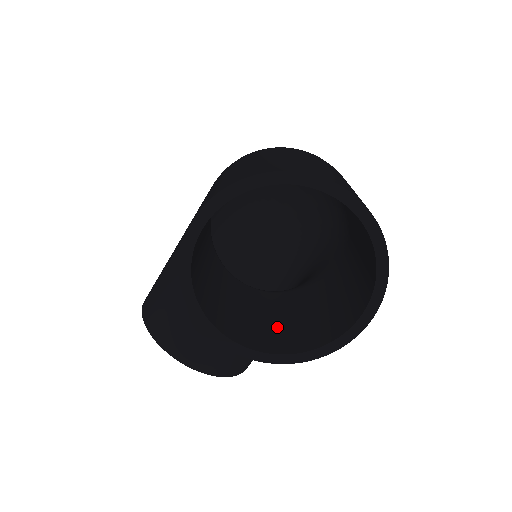
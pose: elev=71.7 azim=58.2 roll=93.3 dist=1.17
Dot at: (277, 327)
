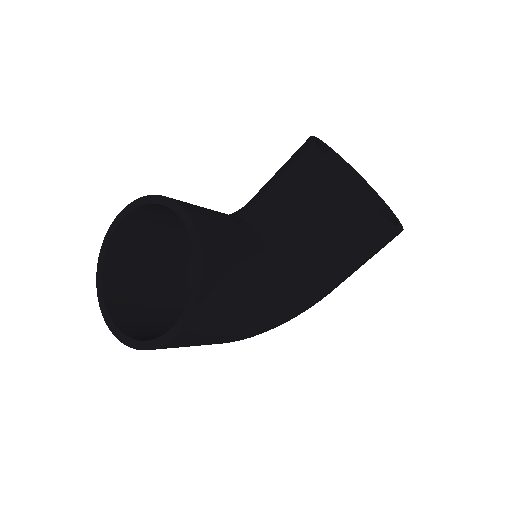
Dot at: occluded
